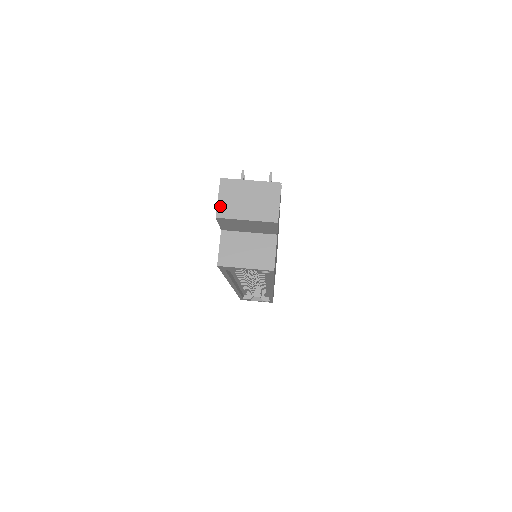
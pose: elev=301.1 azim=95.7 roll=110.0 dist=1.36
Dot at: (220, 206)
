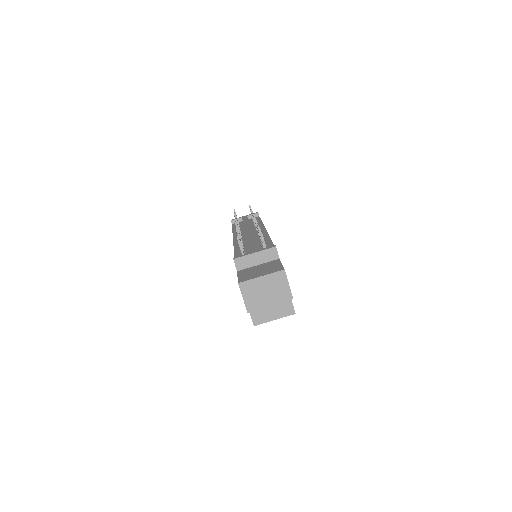
Dot at: (247, 304)
